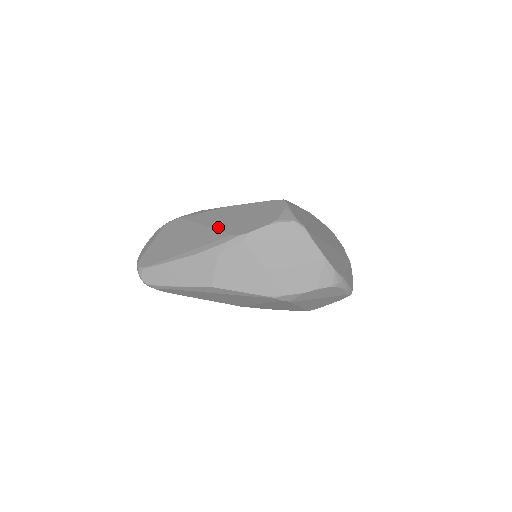
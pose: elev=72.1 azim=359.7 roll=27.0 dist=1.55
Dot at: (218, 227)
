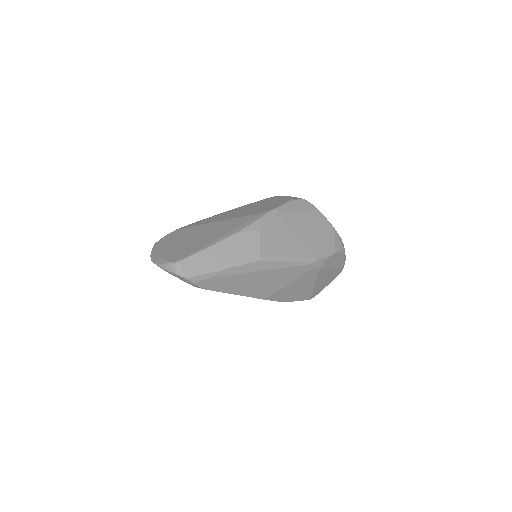
Dot at: (238, 216)
